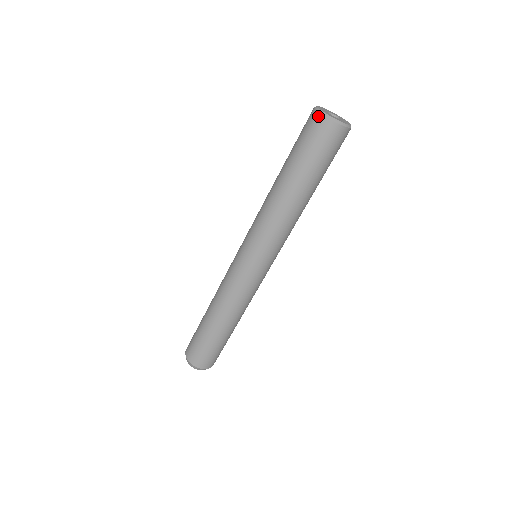
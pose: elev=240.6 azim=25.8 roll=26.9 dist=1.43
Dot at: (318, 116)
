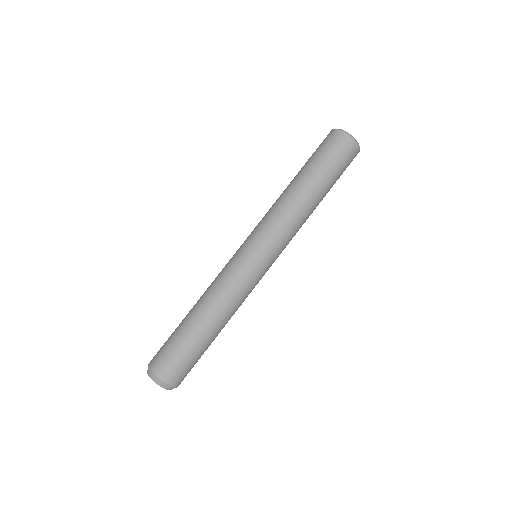
Dot at: (339, 132)
